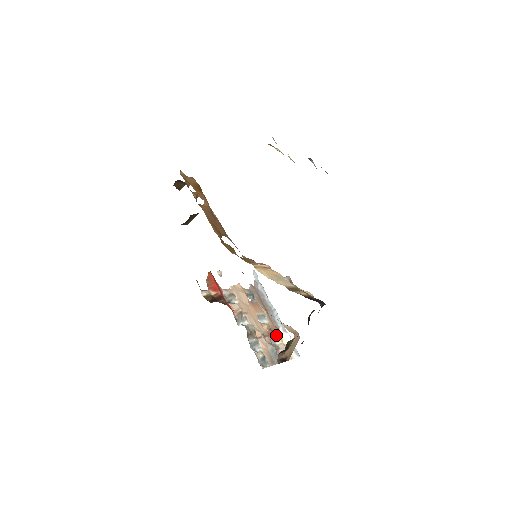
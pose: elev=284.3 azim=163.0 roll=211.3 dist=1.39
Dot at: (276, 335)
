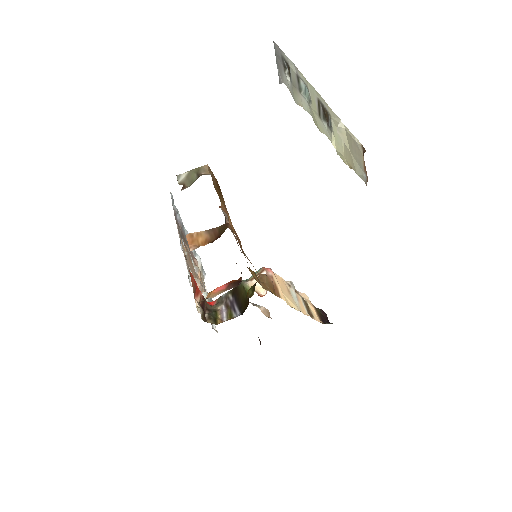
Dot at: occluded
